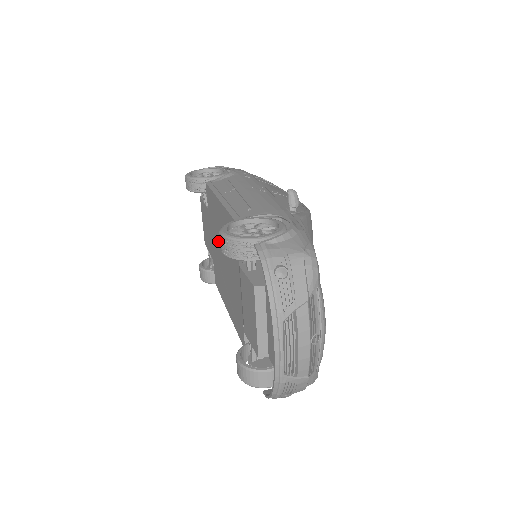
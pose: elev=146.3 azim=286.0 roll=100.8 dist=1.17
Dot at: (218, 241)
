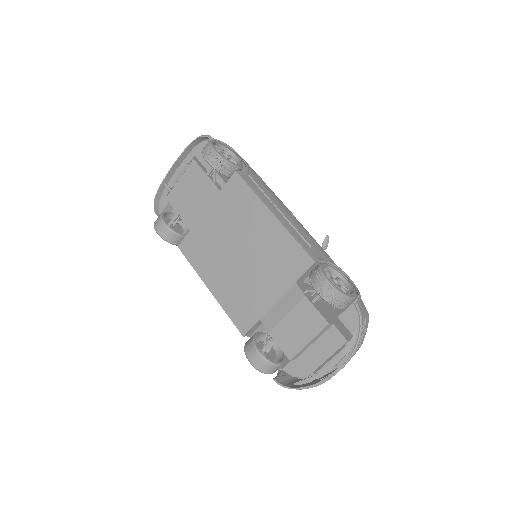
Dot at: (234, 233)
